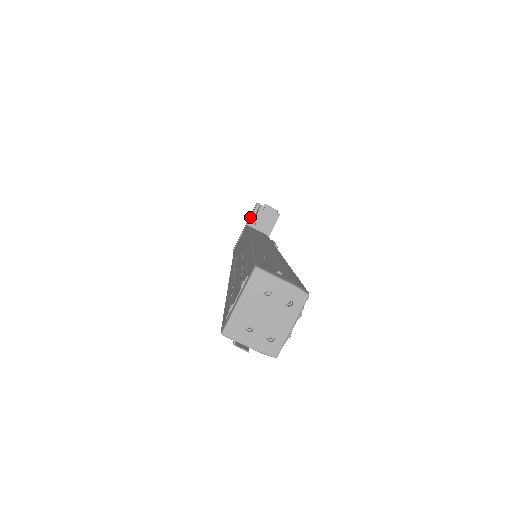
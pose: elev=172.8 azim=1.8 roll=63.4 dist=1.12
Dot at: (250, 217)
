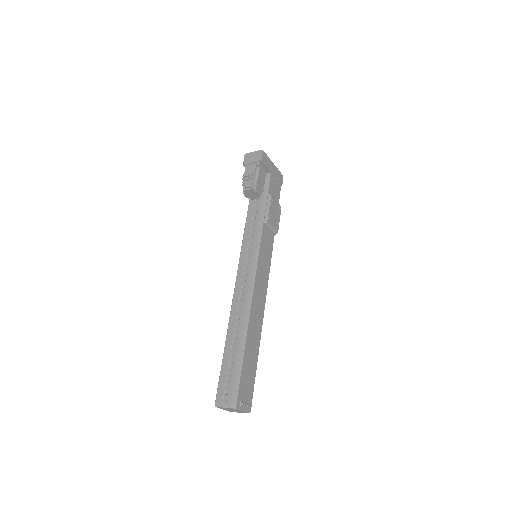
Dot at: occluded
